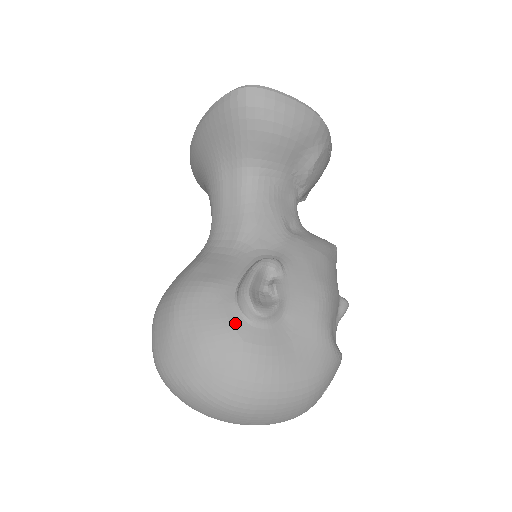
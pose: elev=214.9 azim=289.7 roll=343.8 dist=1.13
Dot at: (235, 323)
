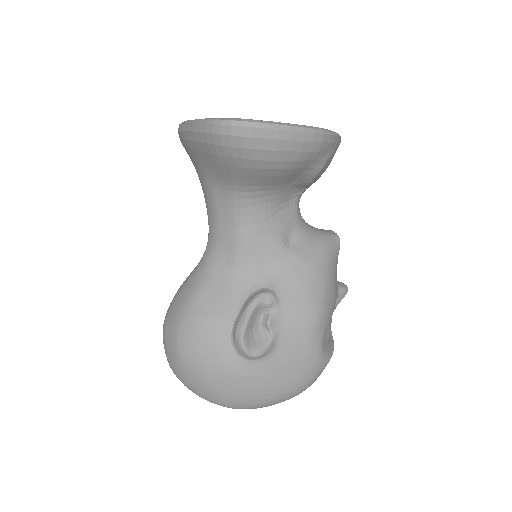
Dot at: (232, 361)
